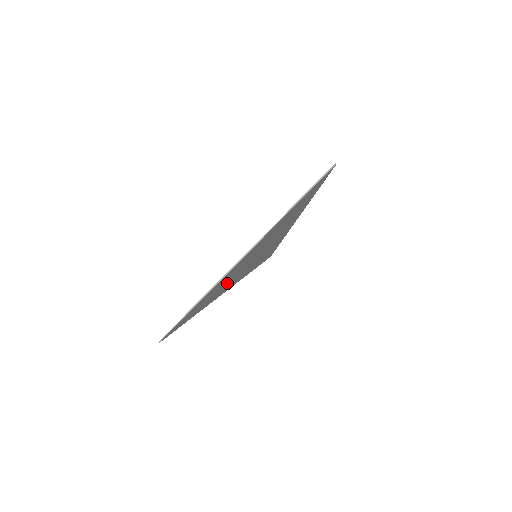
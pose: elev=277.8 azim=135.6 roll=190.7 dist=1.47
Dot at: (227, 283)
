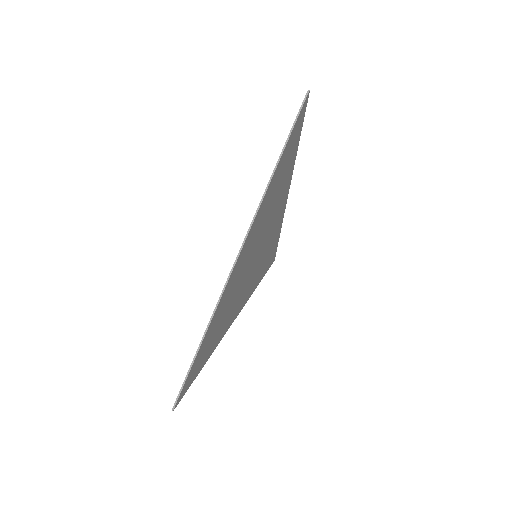
Dot at: (233, 302)
